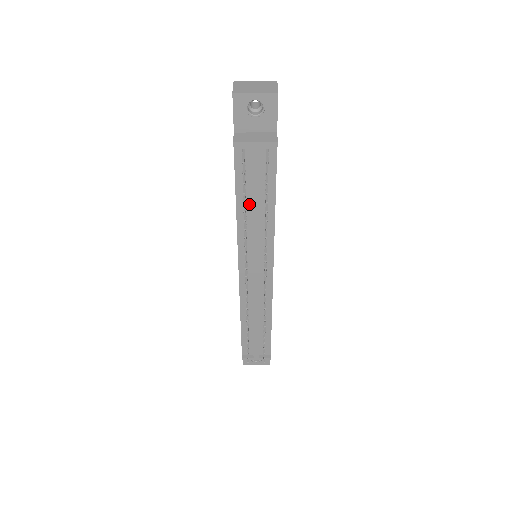
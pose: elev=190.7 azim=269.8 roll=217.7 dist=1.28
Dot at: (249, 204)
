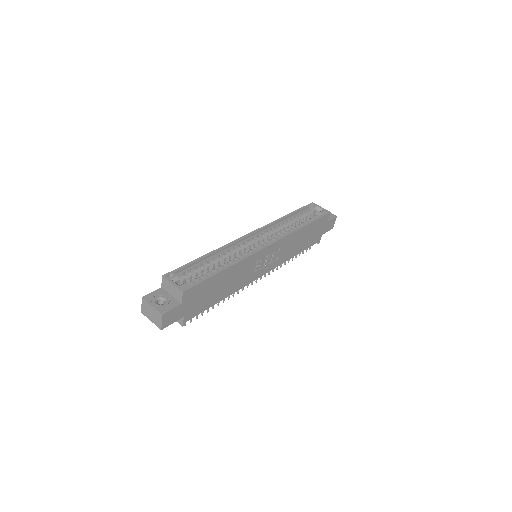
Dot at: occluded
